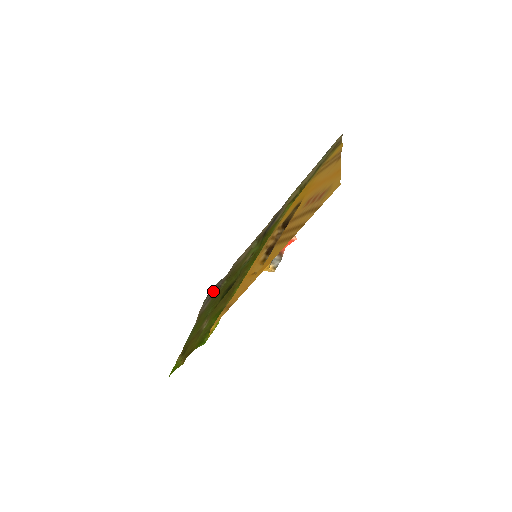
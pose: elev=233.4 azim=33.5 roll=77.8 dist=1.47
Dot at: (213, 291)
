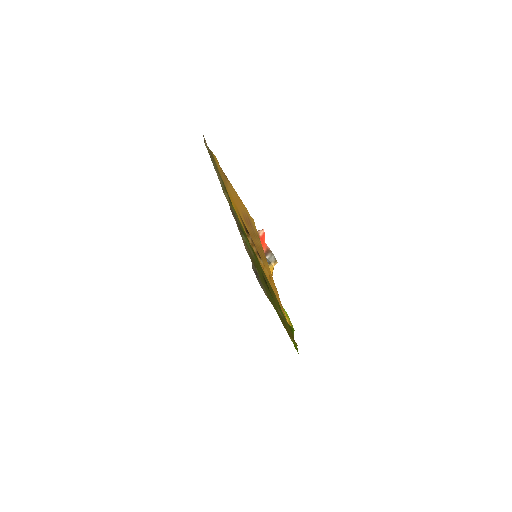
Dot at: (257, 277)
